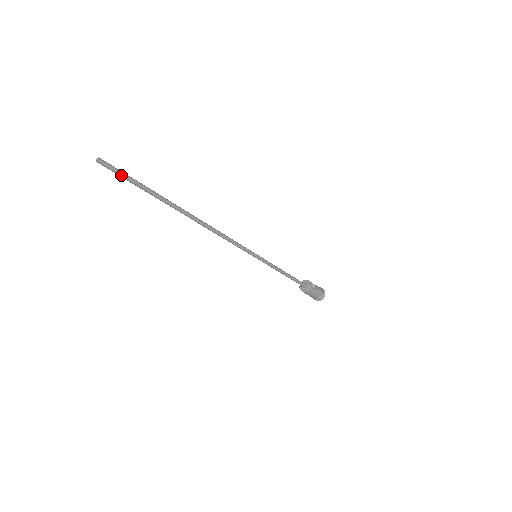
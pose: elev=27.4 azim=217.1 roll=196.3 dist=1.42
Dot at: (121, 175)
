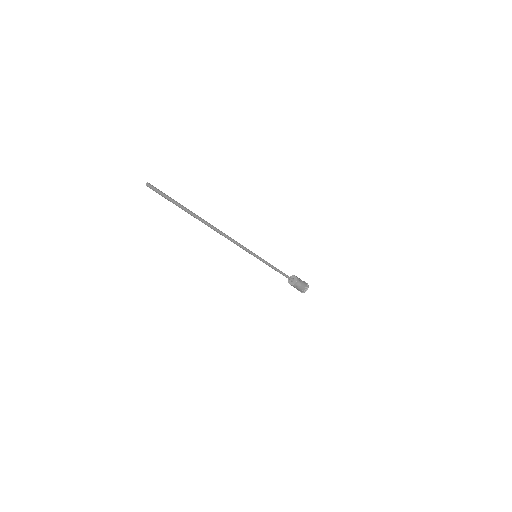
Dot at: (162, 195)
